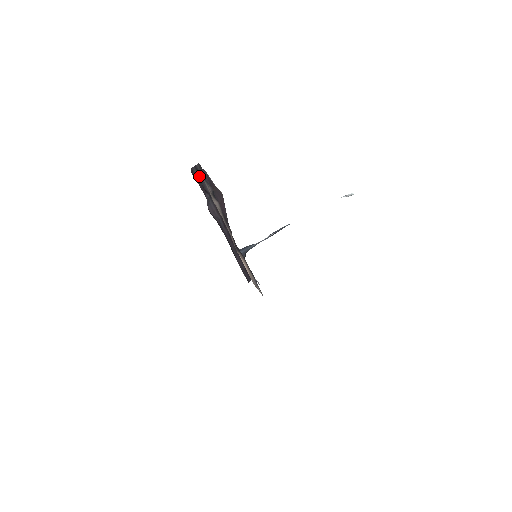
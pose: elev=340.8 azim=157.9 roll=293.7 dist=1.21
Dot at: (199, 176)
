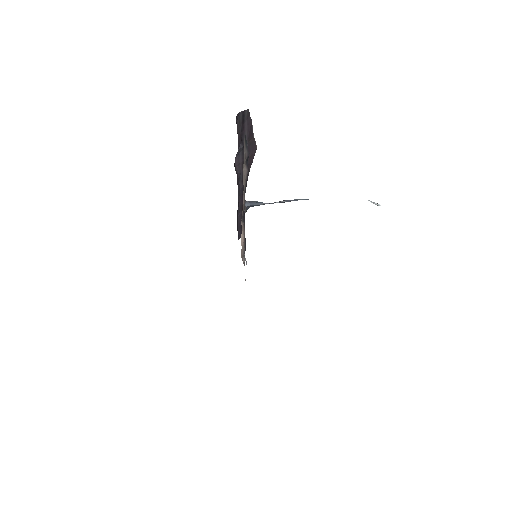
Dot at: (242, 123)
